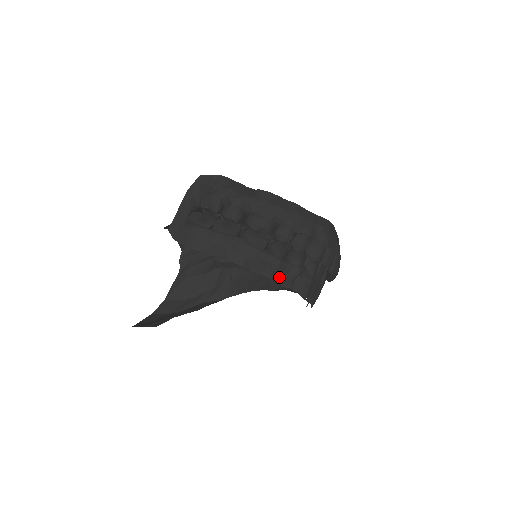
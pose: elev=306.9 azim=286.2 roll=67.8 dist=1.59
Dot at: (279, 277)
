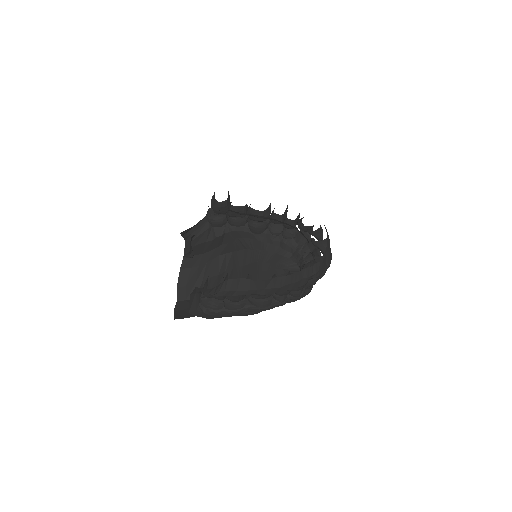
Dot at: occluded
